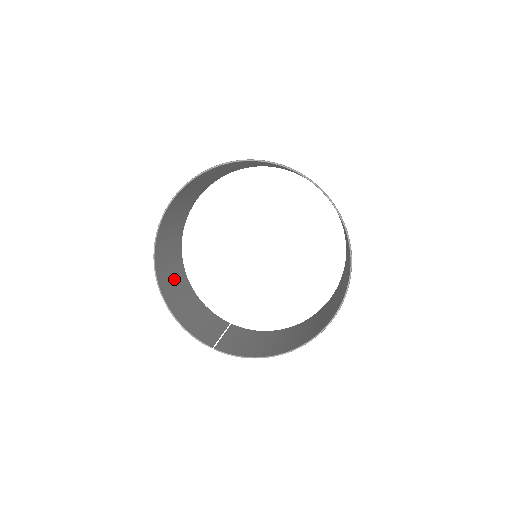
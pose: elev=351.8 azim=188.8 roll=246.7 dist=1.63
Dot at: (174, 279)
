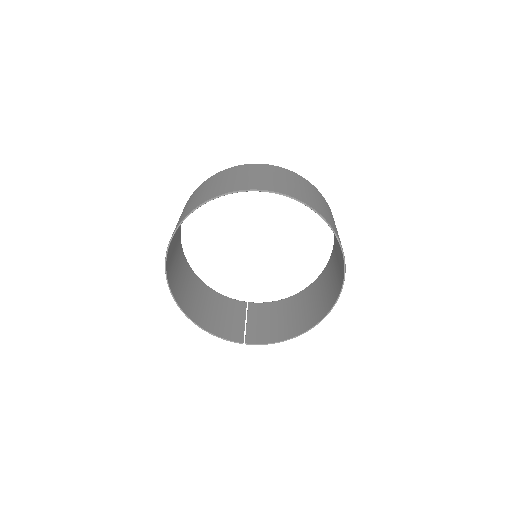
Dot at: (190, 291)
